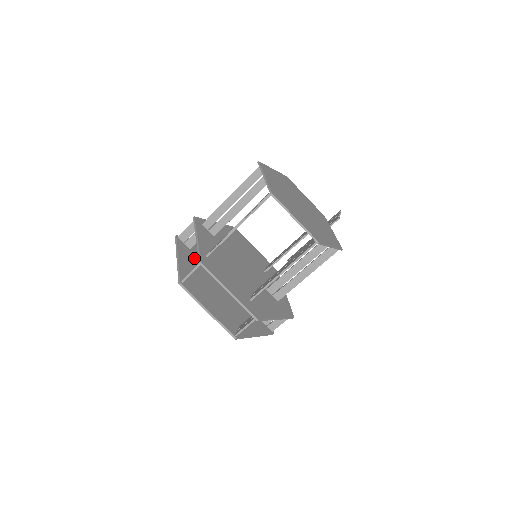
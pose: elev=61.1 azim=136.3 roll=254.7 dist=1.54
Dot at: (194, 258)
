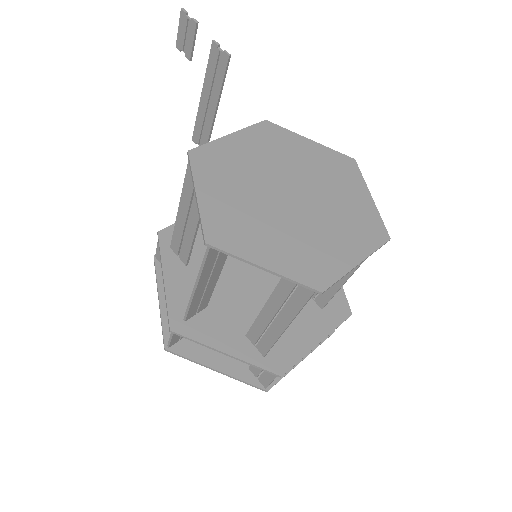
Dot at: occluded
